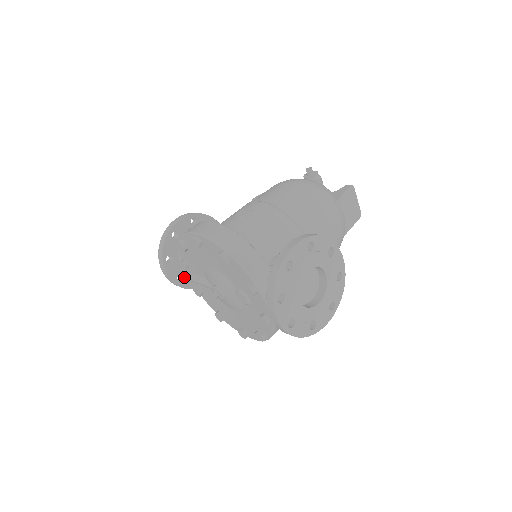
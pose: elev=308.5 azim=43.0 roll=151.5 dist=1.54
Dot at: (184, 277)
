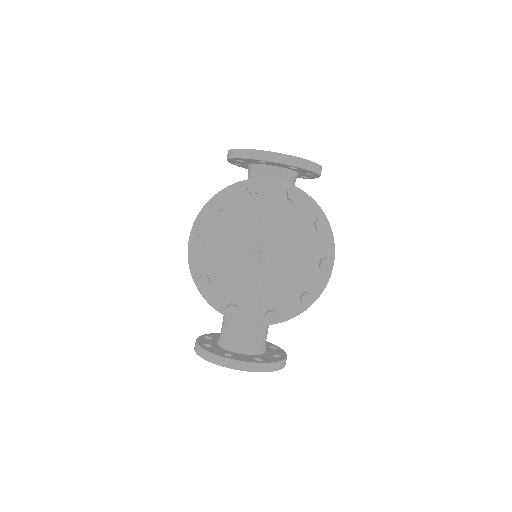
Dot at: (260, 359)
